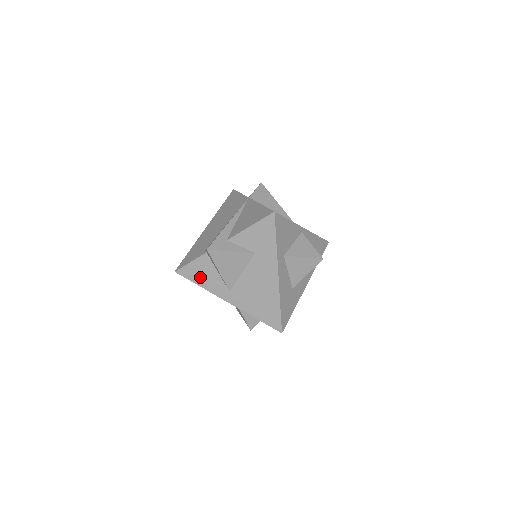
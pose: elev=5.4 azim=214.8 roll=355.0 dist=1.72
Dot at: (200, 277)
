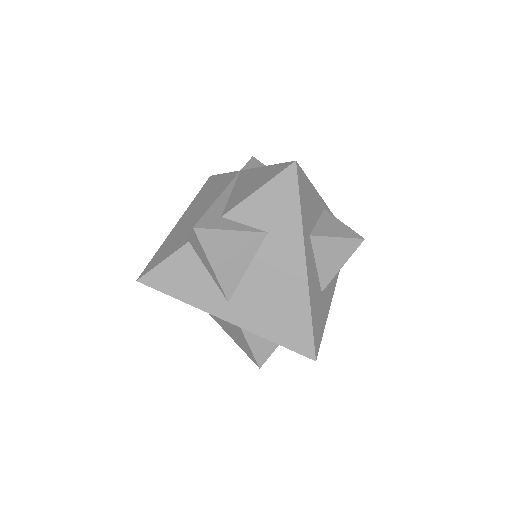
Dot at: (179, 284)
